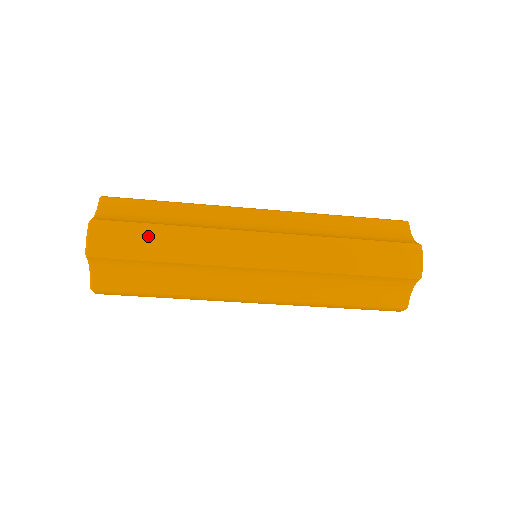
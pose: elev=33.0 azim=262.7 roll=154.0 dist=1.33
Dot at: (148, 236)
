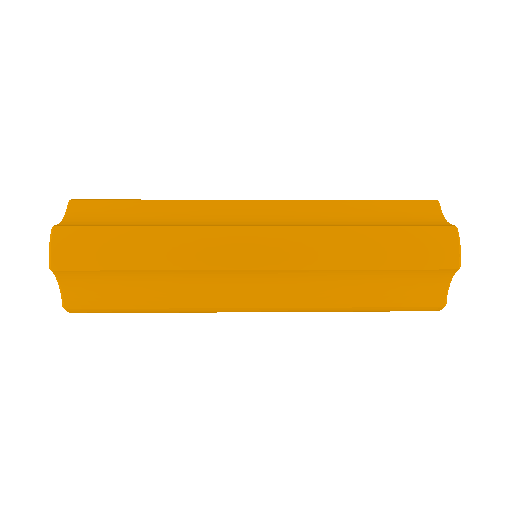
Dot at: (120, 240)
